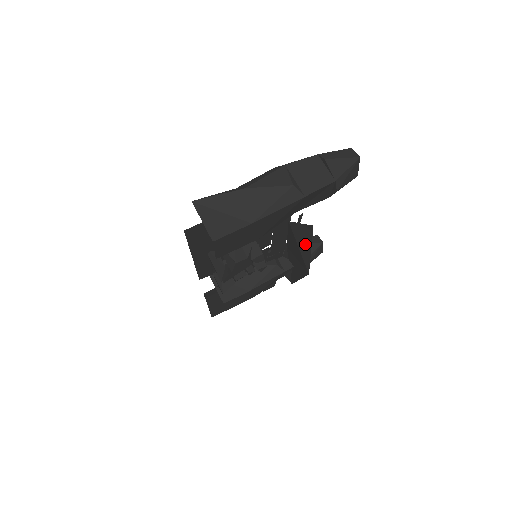
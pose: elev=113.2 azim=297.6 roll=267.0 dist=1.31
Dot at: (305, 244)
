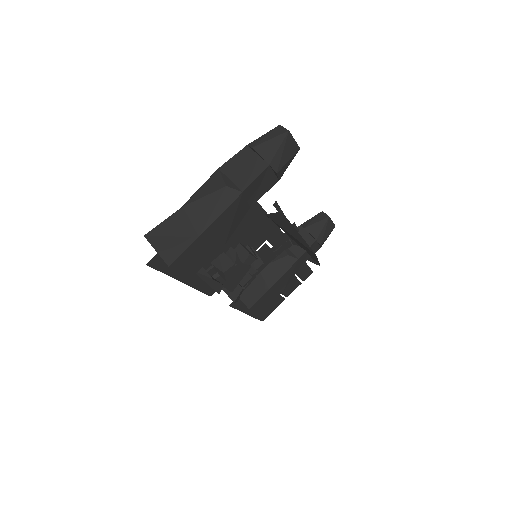
Dot at: (291, 230)
